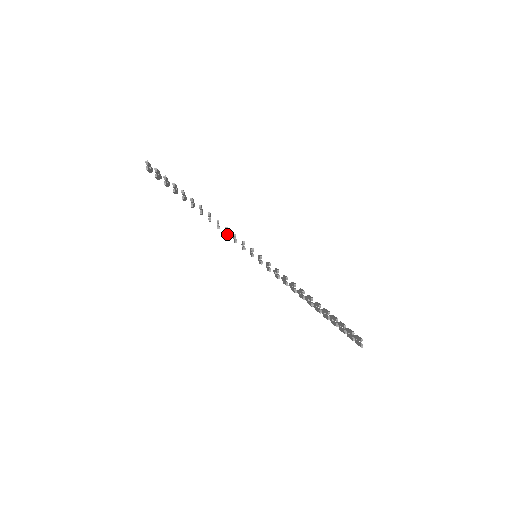
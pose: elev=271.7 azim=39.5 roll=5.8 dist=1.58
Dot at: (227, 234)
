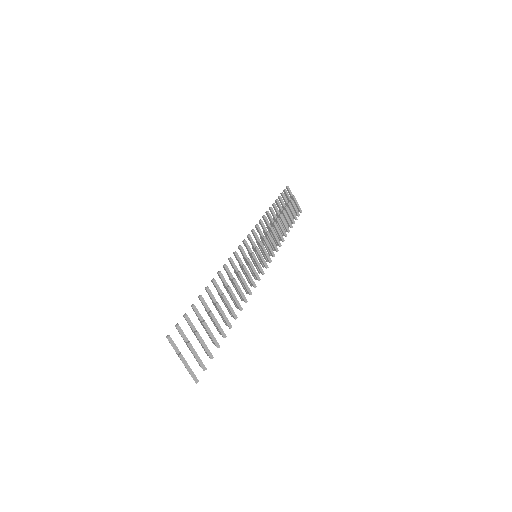
Dot at: (248, 293)
